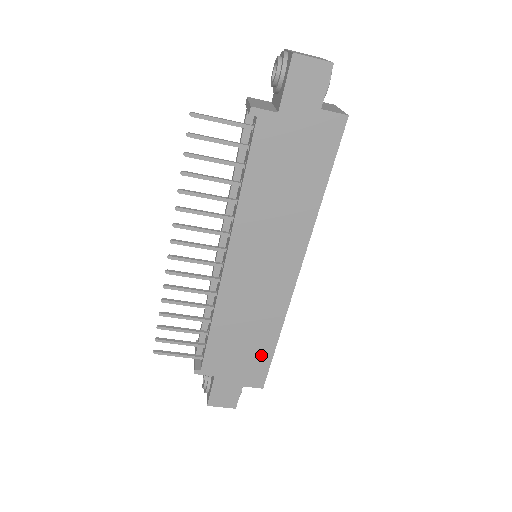
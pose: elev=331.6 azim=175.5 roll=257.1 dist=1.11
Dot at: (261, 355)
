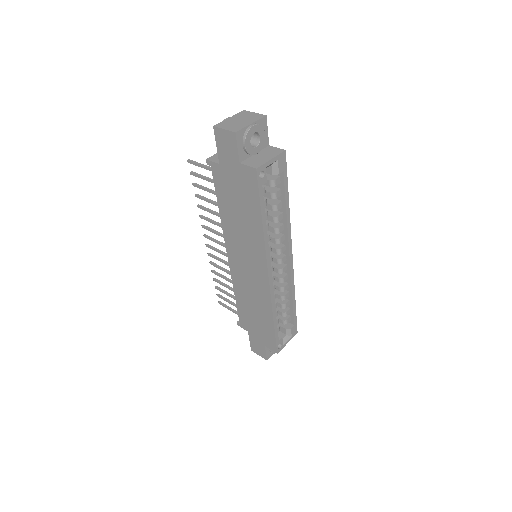
Dot at: (268, 328)
